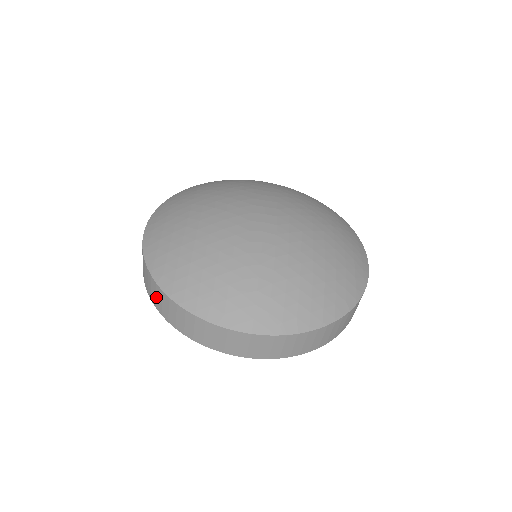
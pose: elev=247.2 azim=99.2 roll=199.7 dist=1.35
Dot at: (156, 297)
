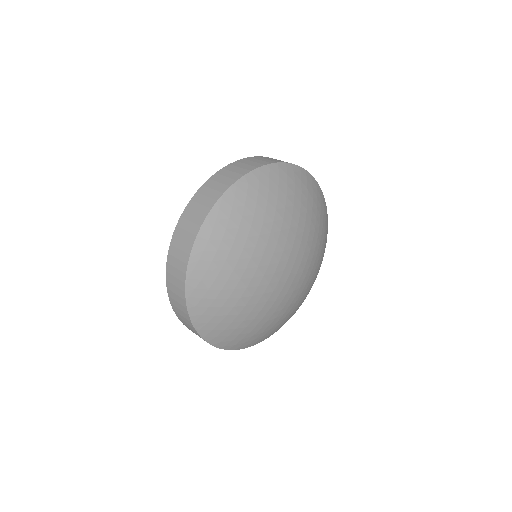
Dot at: (177, 302)
